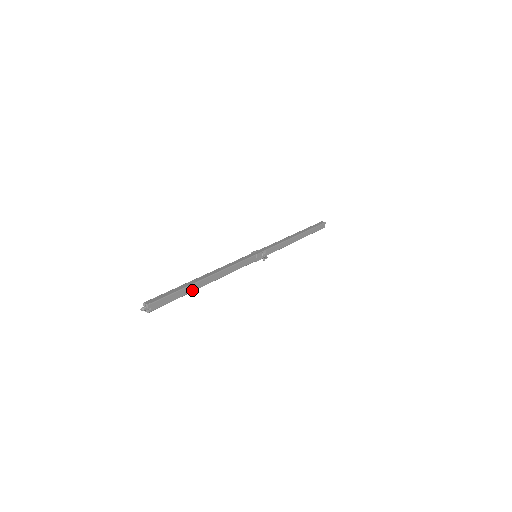
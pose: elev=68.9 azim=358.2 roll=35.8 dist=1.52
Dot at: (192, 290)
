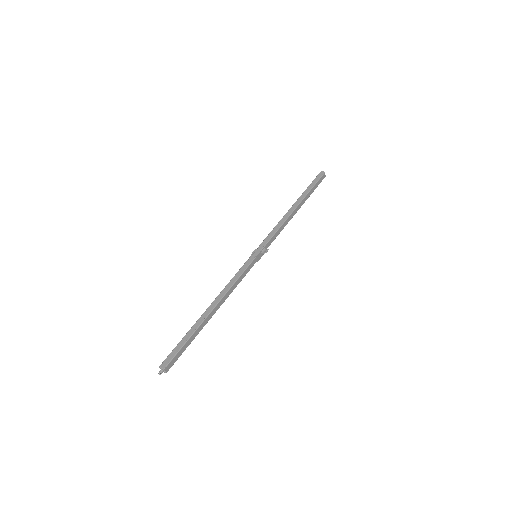
Dot at: (200, 329)
